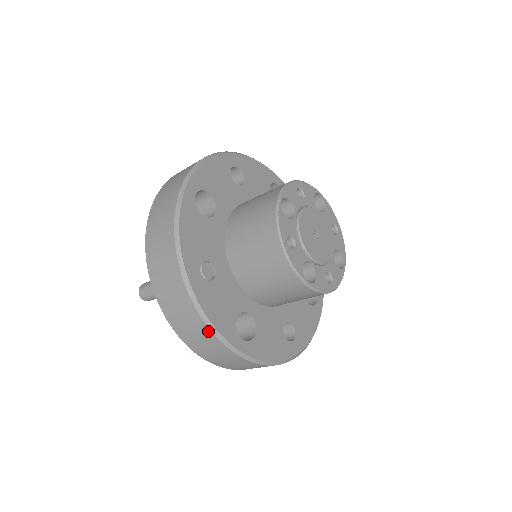
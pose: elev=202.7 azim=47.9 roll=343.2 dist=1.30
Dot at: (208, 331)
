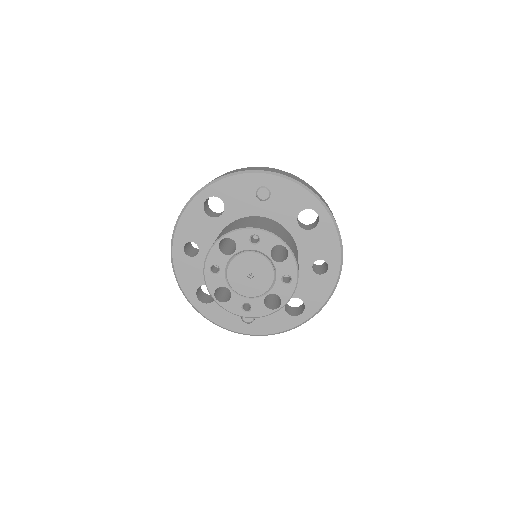
Dot at: (283, 332)
